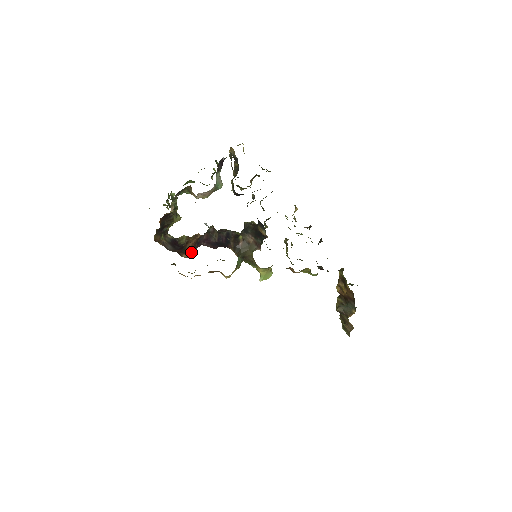
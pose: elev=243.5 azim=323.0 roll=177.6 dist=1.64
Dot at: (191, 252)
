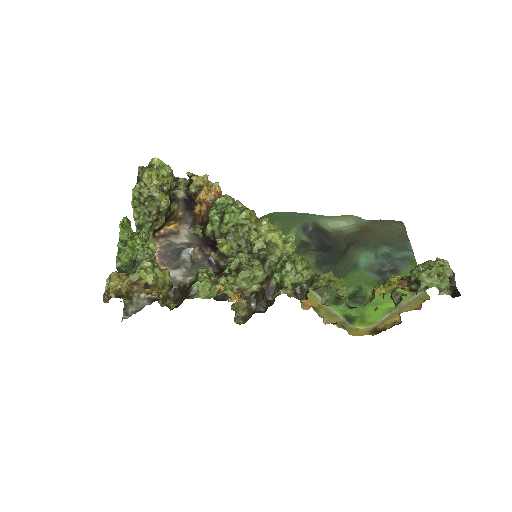
Dot at: occluded
